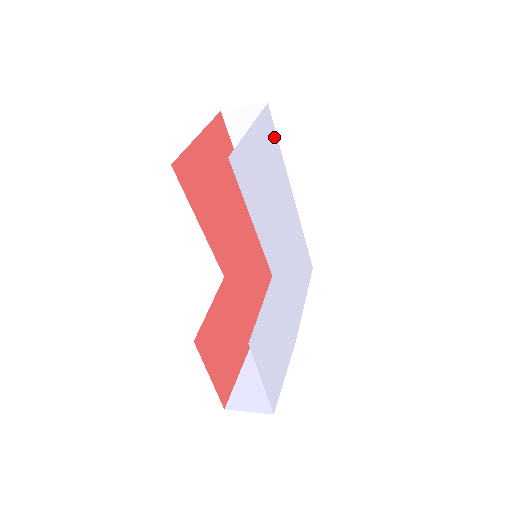
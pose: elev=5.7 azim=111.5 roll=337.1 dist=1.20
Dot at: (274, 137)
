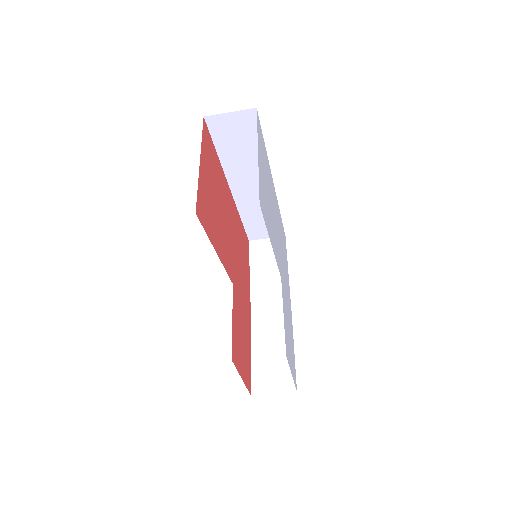
Dot at: (262, 139)
